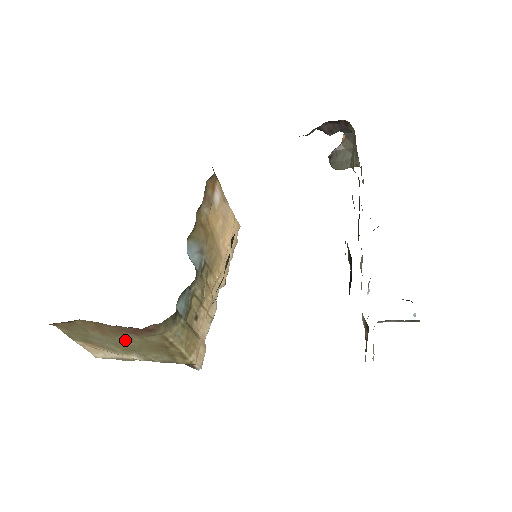
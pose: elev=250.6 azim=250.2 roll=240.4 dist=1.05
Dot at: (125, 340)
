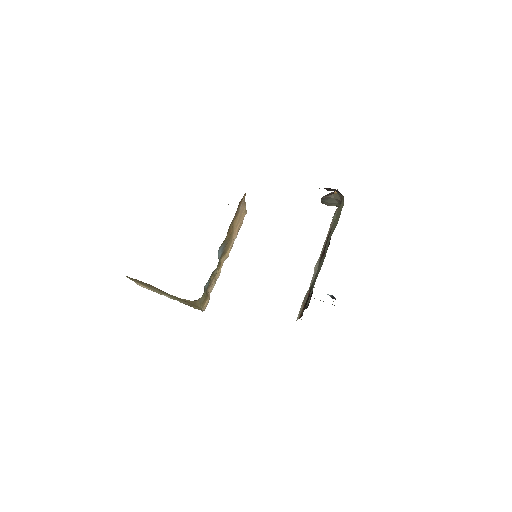
Dot at: (167, 294)
